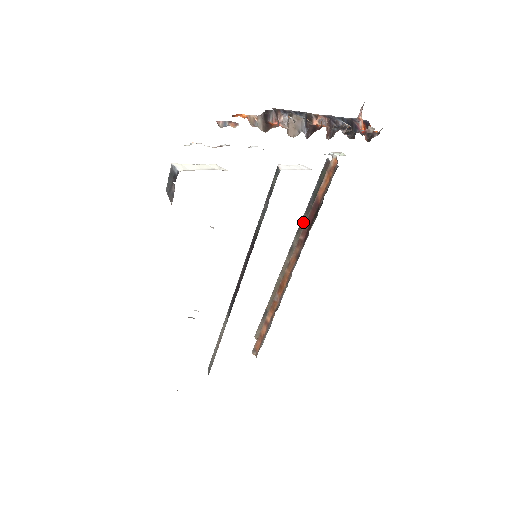
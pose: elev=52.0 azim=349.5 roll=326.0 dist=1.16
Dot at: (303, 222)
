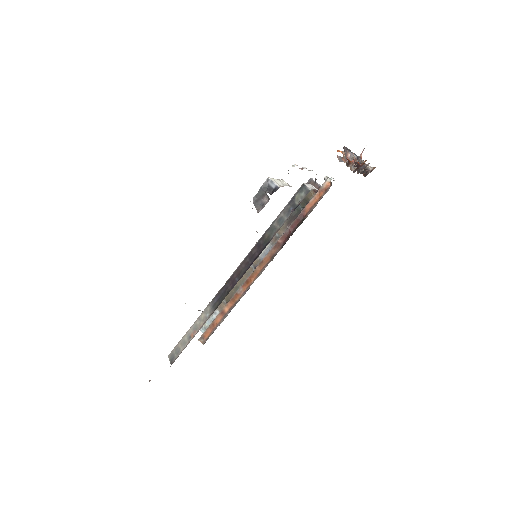
Dot at: occluded
